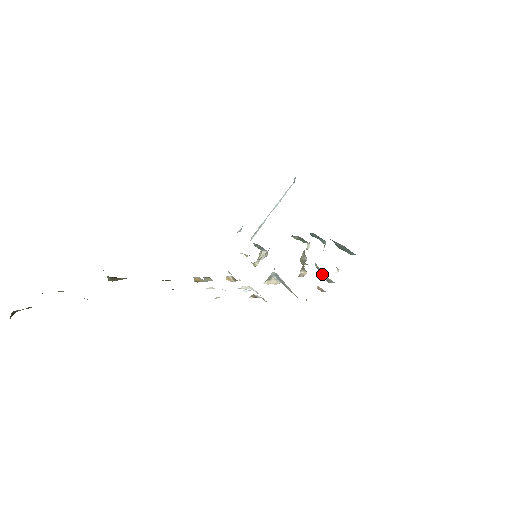
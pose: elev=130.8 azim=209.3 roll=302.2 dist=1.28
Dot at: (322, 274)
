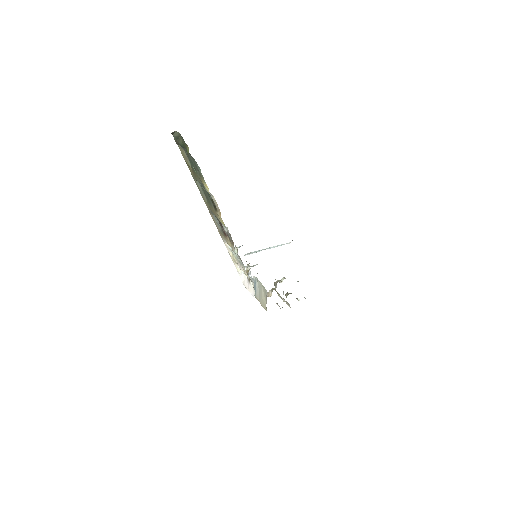
Dot at: occluded
